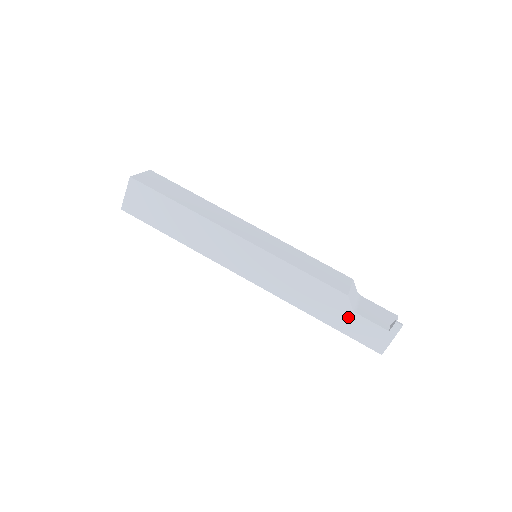
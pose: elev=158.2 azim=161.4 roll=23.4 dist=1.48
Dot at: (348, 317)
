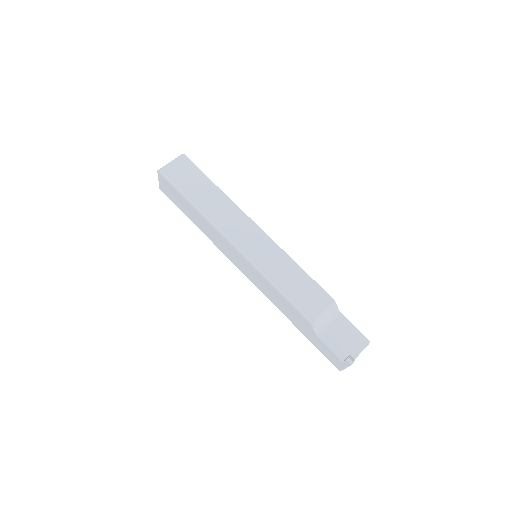
Dot at: (314, 336)
